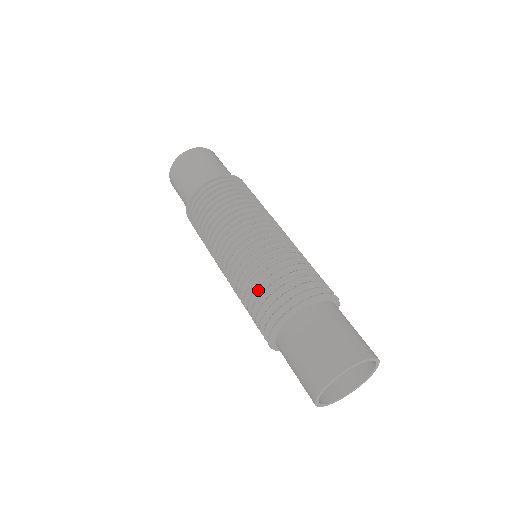
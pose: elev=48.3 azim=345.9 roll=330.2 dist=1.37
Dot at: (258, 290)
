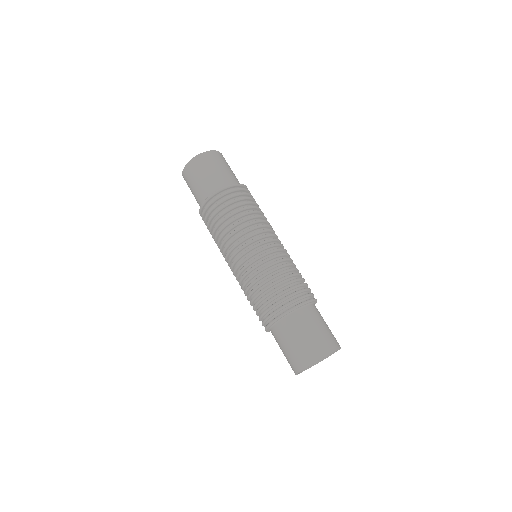
Dot at: occluded
